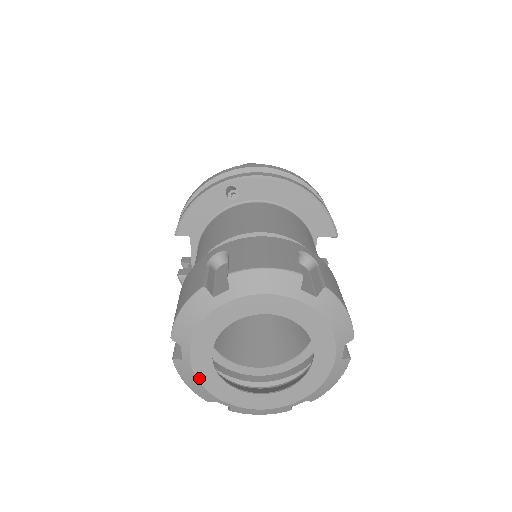
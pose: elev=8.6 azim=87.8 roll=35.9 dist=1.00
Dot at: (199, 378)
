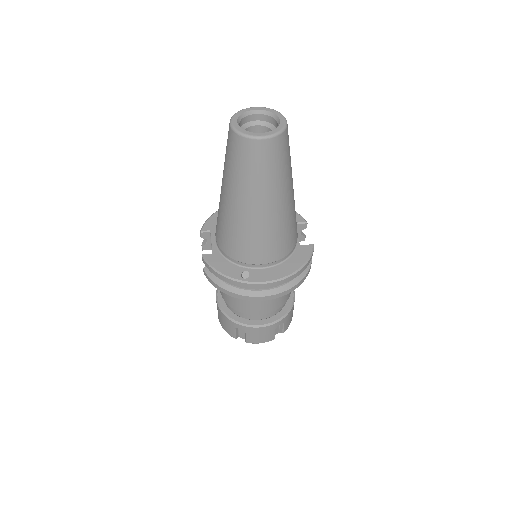
Dot at: occluded
